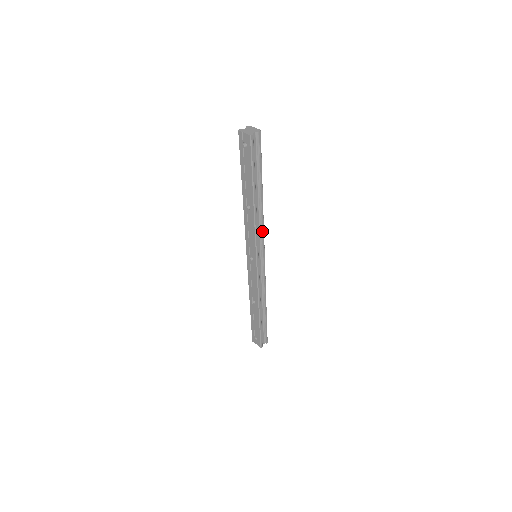
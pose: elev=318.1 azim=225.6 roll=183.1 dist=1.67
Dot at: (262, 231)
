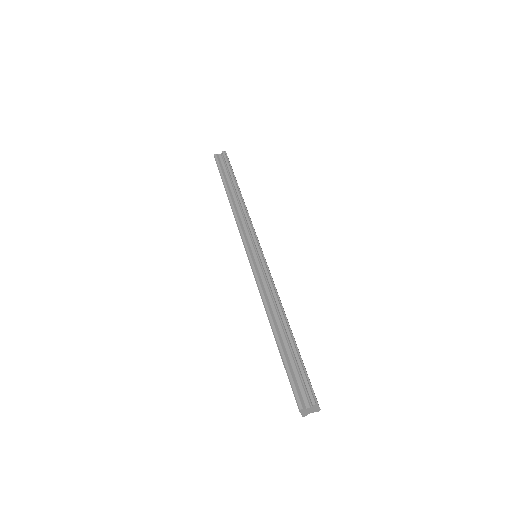
Dot at: occluded
